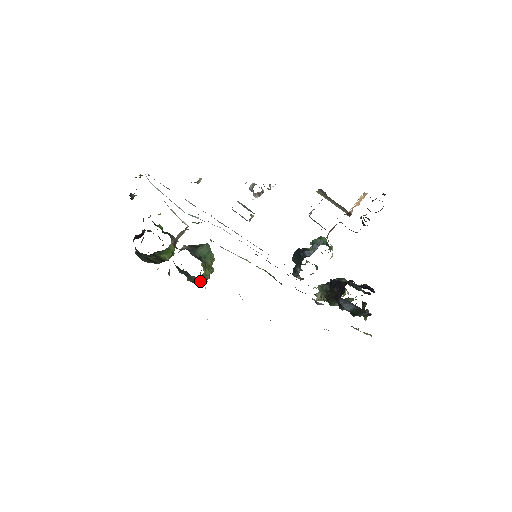
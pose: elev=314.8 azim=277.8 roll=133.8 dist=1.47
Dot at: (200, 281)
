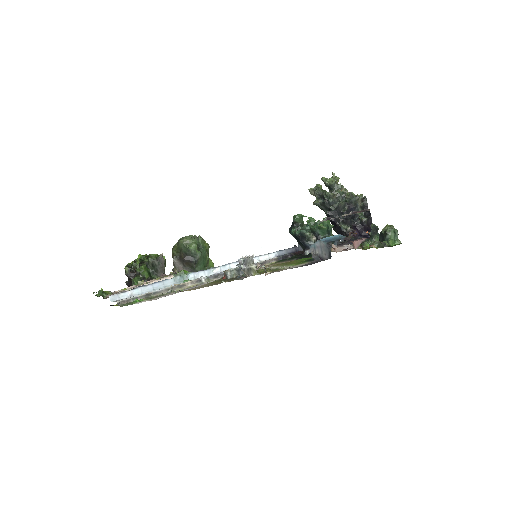
Dot at: occluded
